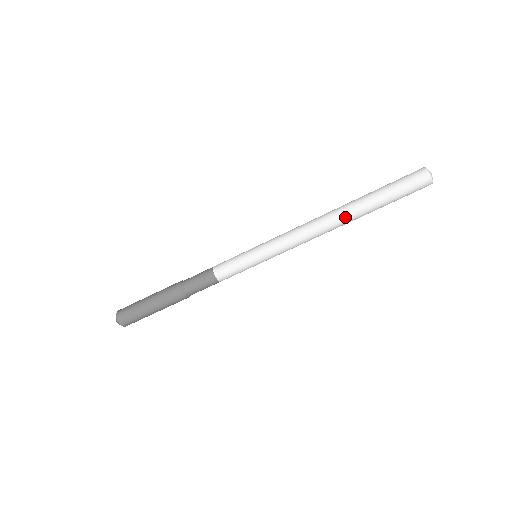
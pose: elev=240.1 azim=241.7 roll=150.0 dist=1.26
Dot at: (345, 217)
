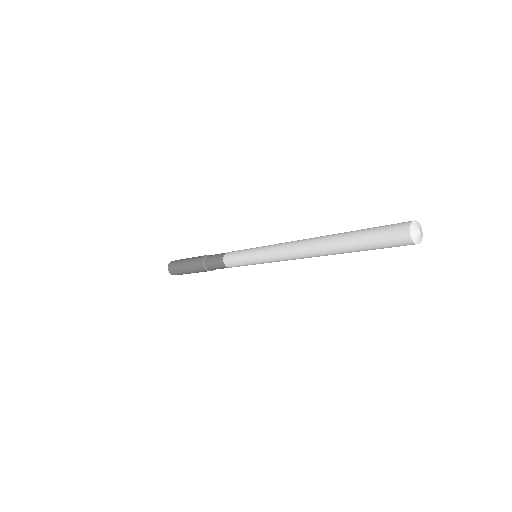
Dot at: occluded
